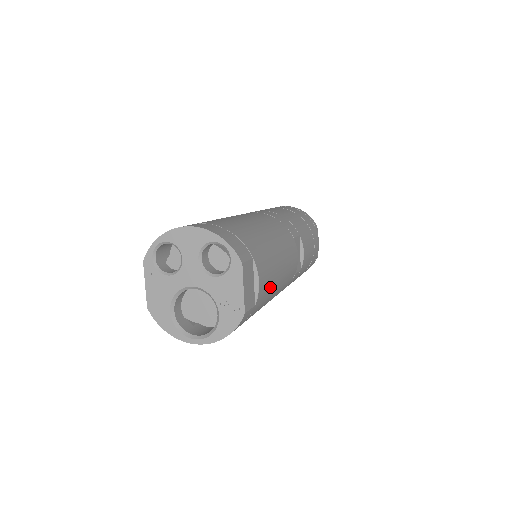
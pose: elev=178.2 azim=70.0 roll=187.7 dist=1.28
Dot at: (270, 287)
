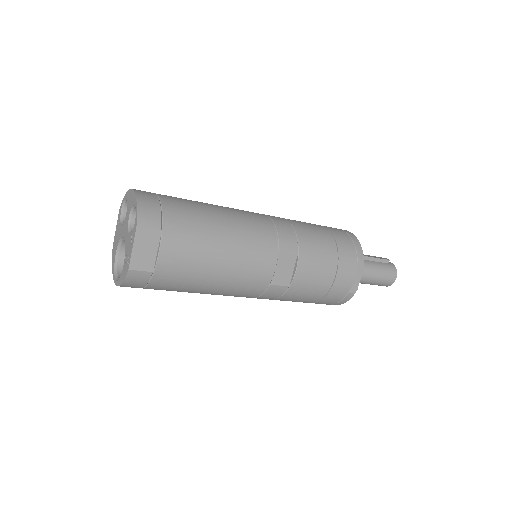
Dot at: (190, 269)
